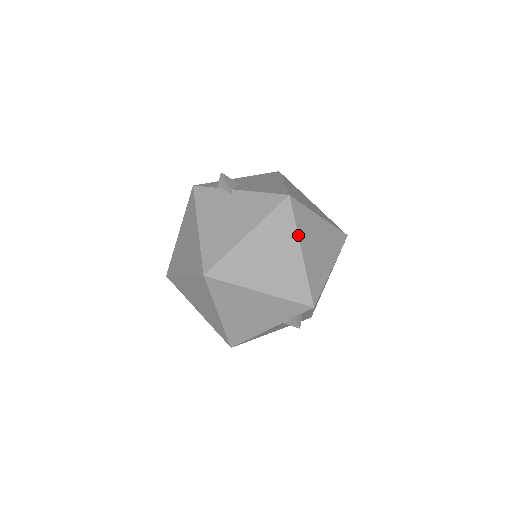
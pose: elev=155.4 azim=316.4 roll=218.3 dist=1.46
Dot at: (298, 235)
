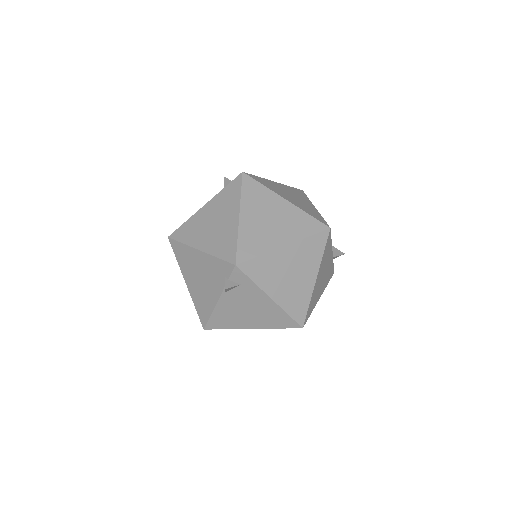
Dot at: (240, 202)
